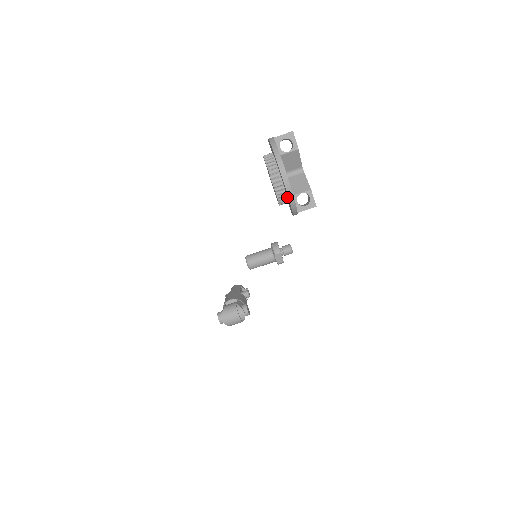
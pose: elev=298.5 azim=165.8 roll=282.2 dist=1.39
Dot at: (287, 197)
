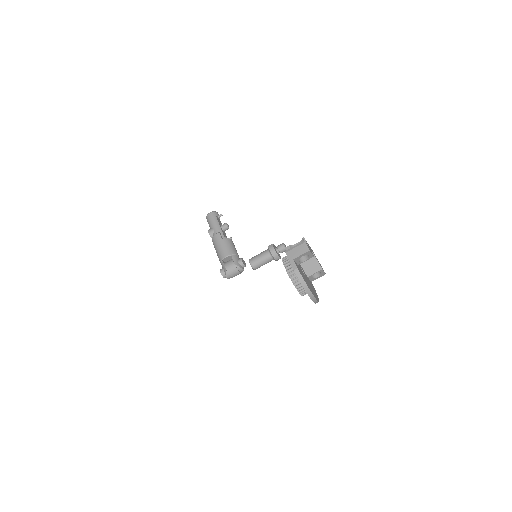
Dot at: occluded
